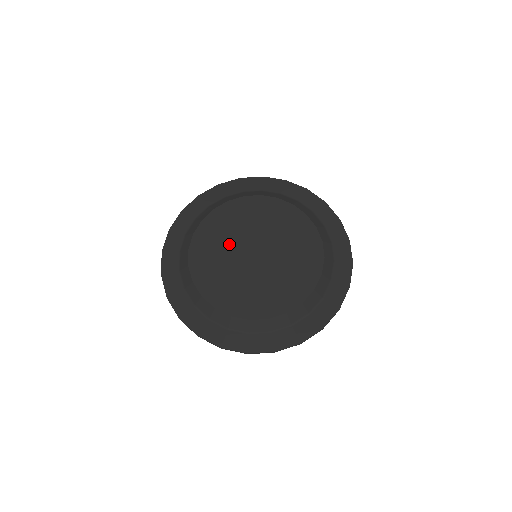
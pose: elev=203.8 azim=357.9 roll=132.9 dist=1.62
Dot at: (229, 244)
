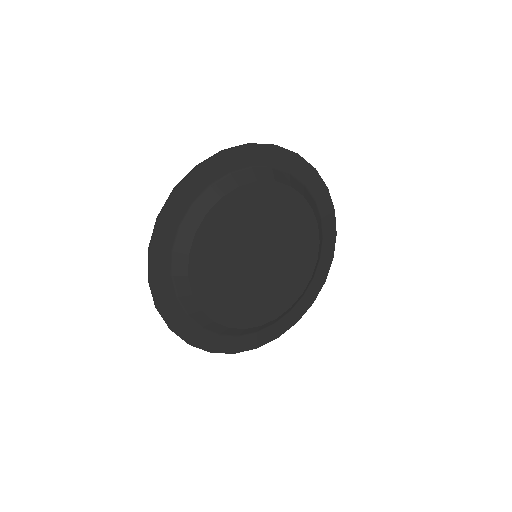
Dot at: (234, 247)
